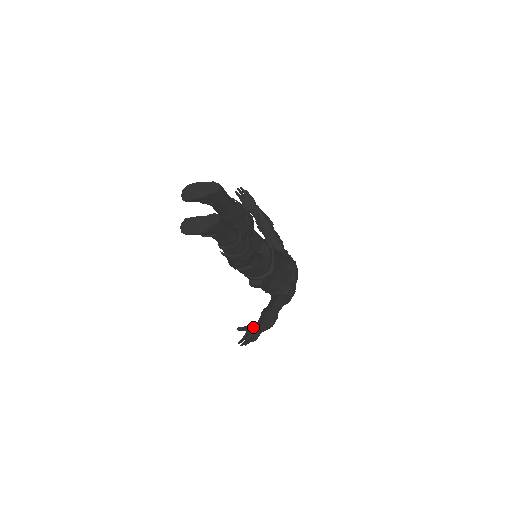
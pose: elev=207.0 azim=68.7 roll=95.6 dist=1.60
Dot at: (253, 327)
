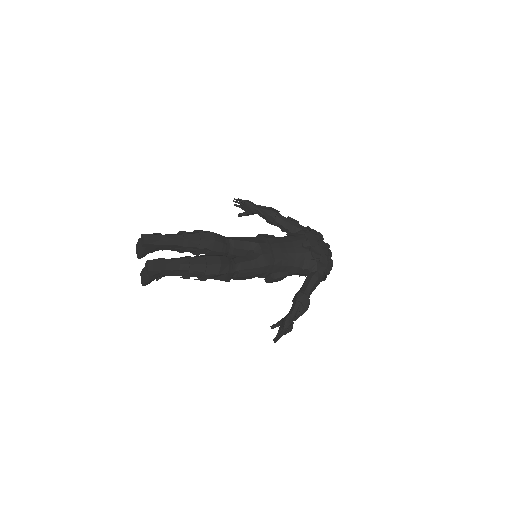
Dot at: (282, 320)
